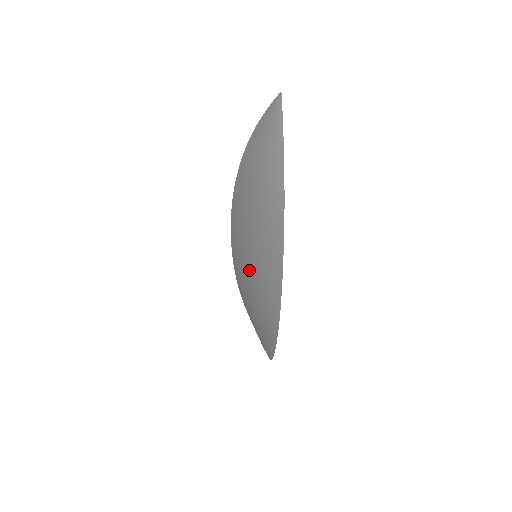
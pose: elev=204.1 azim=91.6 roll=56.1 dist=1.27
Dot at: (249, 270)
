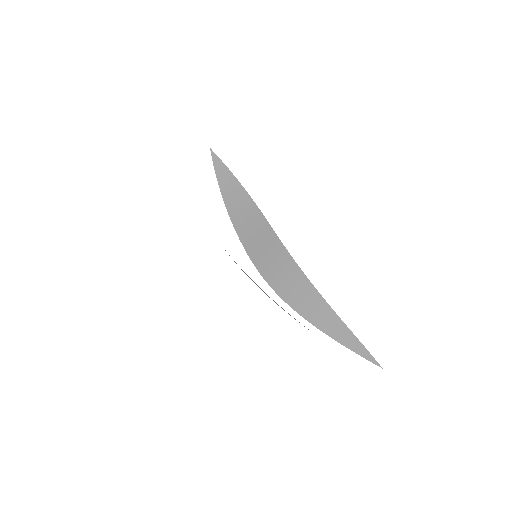
Dot at: occluded
